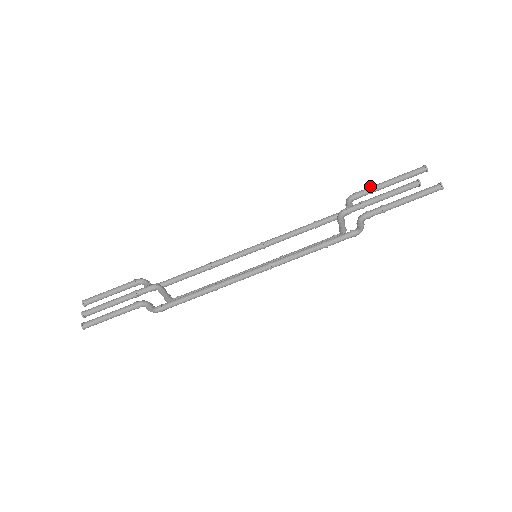
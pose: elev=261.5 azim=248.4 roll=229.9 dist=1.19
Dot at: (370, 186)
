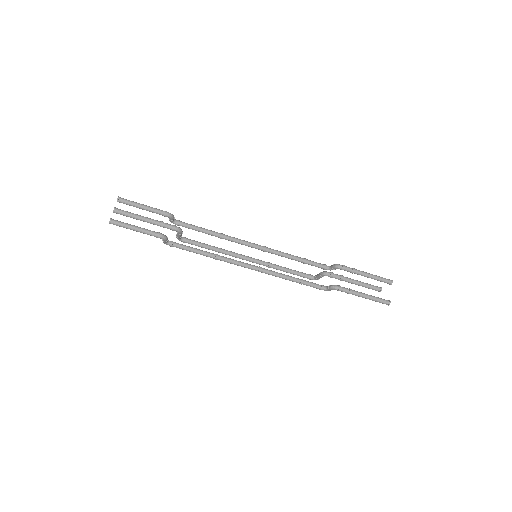
Dot at: (355, 269)
